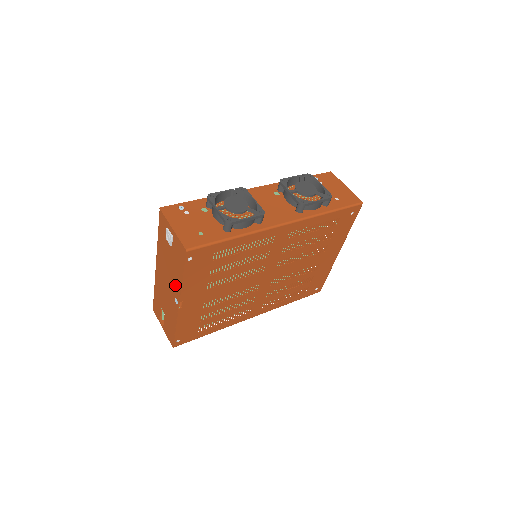
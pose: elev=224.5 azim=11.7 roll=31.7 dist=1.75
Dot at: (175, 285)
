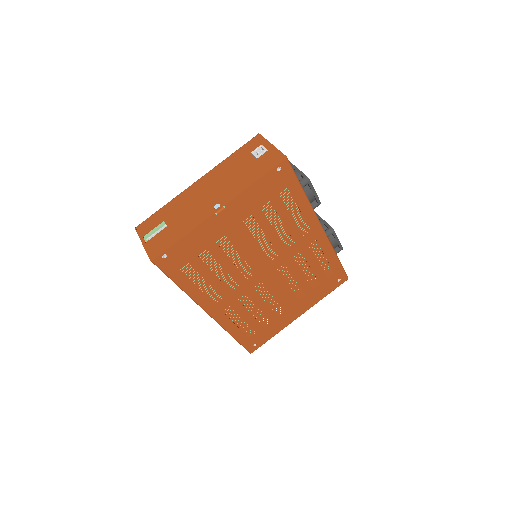
Dot at: (230, 191)
